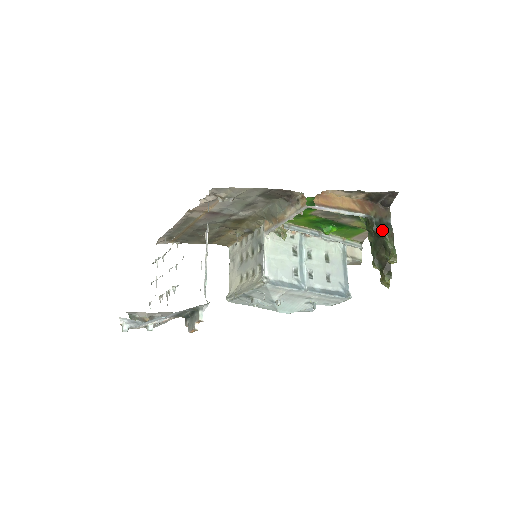
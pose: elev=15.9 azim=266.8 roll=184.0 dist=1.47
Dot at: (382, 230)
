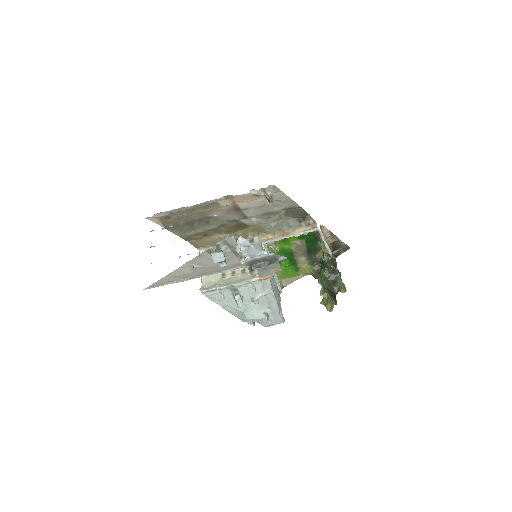
Dot at: occluded
